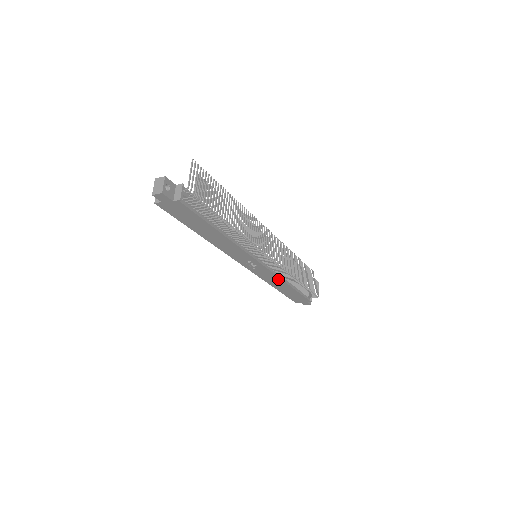
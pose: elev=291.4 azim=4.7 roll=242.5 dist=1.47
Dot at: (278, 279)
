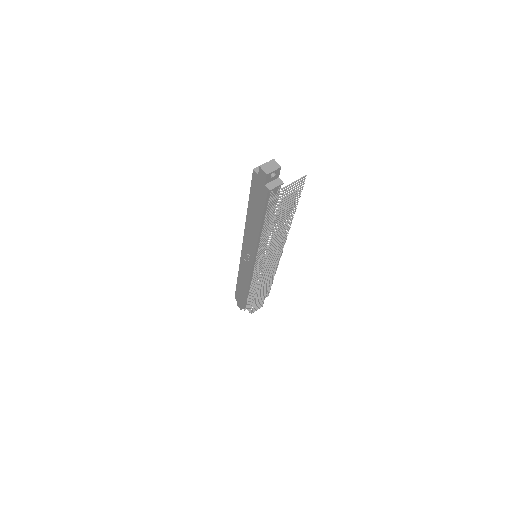
Dot at: (247, 280)
